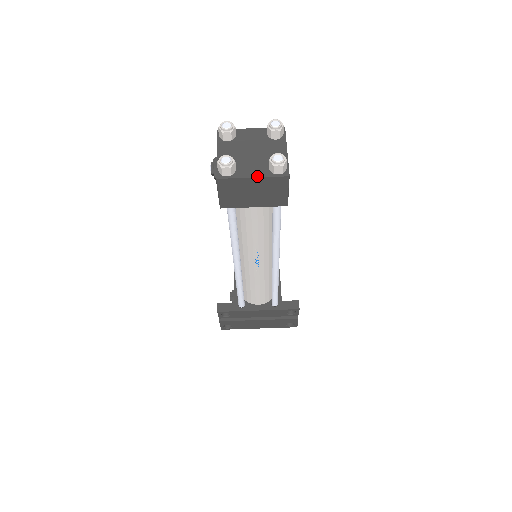
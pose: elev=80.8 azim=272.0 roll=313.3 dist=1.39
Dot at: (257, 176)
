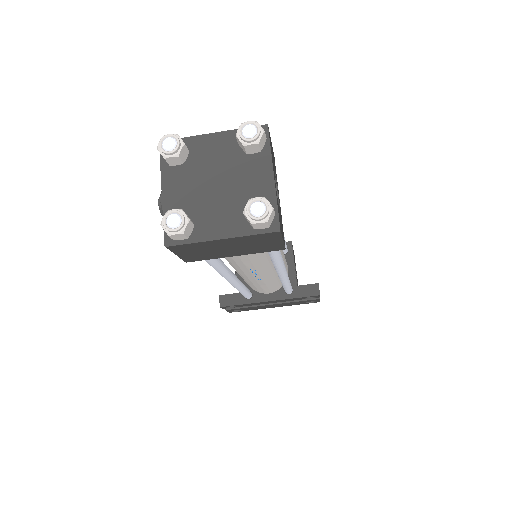
Dot at: (228, 236)
